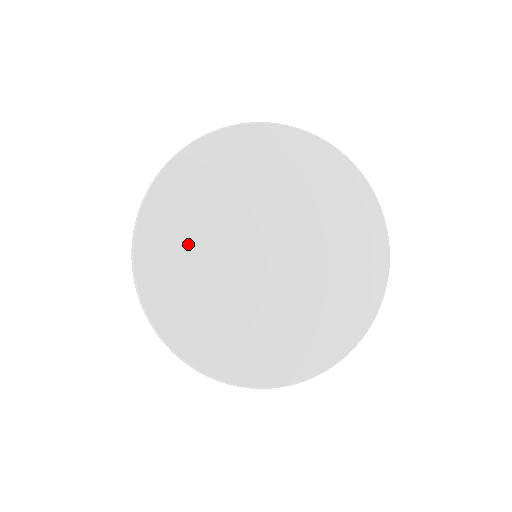
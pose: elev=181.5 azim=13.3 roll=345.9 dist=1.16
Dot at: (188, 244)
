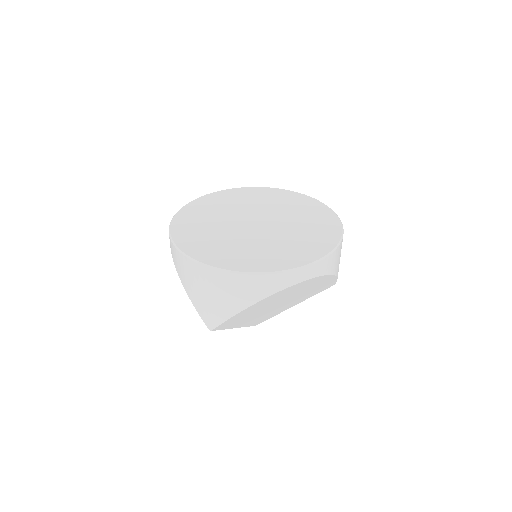
Dot at: (205, 218)
